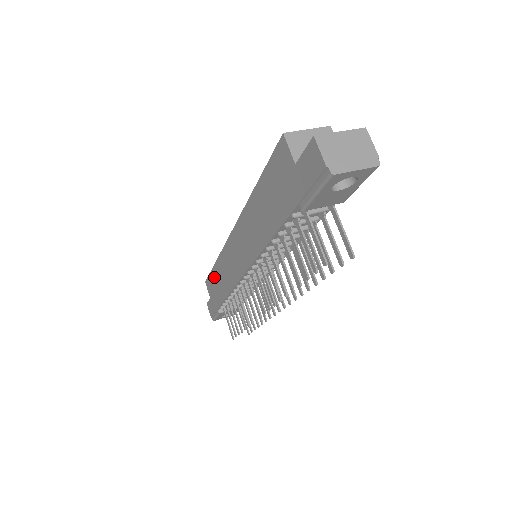
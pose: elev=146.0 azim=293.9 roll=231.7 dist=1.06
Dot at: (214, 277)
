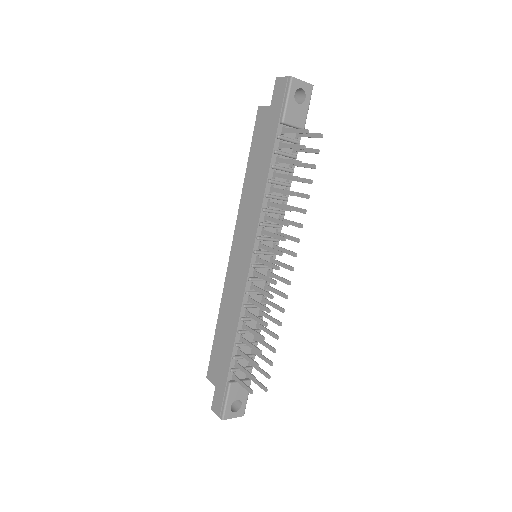
Dot at: (218, 340)
